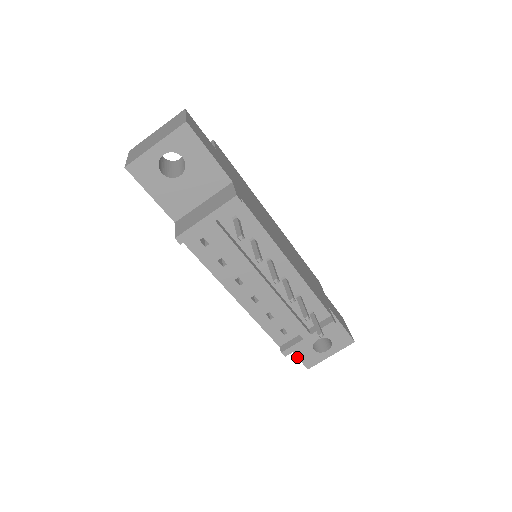
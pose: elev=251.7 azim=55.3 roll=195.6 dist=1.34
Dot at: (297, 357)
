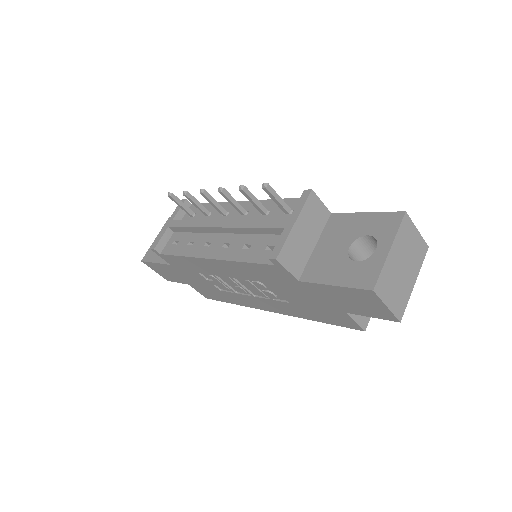
Dot at: (341, 287)
